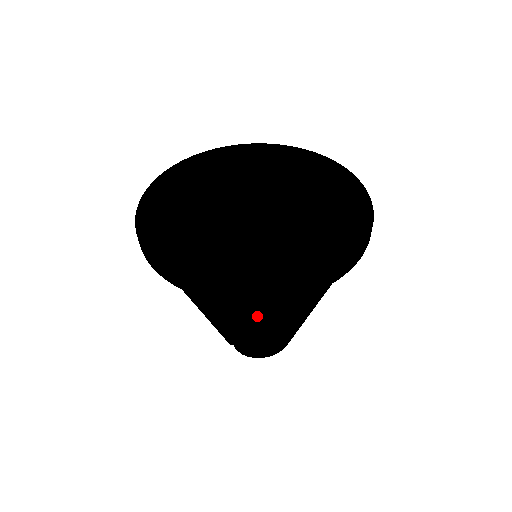
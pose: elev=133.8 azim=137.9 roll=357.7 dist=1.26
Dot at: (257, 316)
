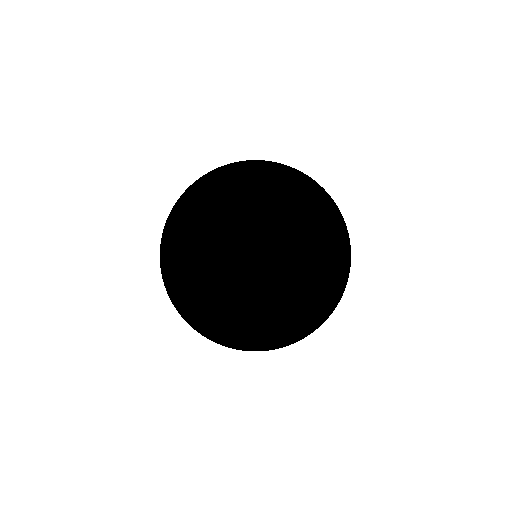
Dot at: occluded
